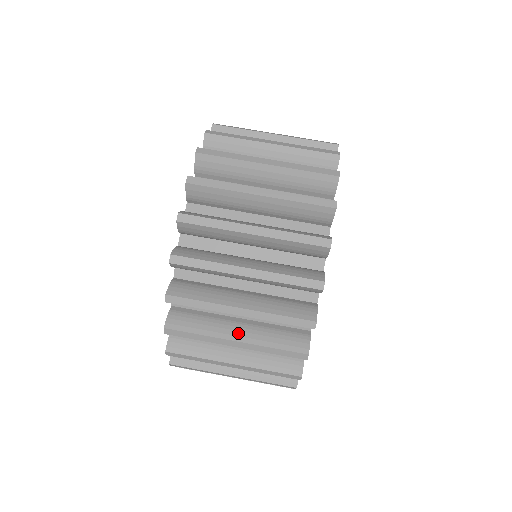
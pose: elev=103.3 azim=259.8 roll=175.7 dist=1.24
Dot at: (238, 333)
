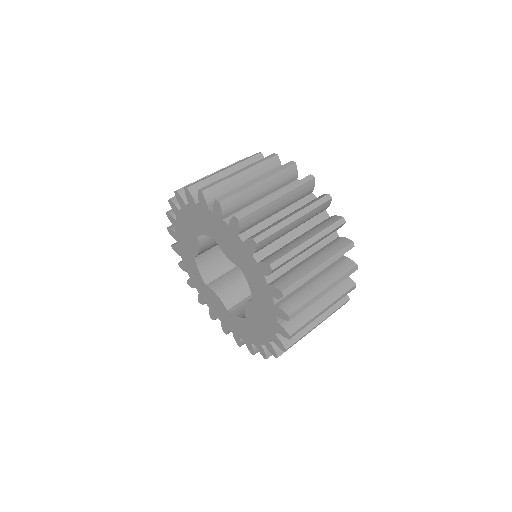
Dot at: (315, 262)
